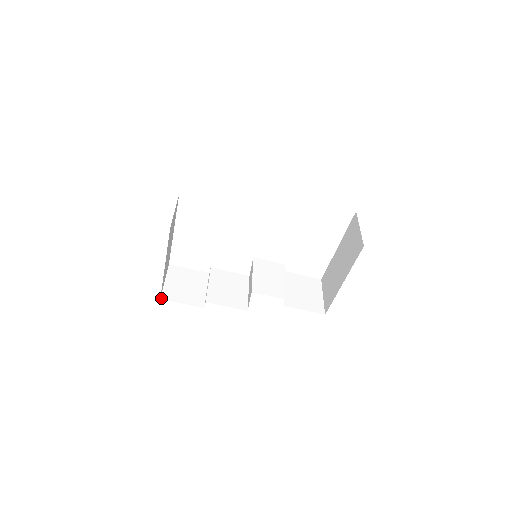
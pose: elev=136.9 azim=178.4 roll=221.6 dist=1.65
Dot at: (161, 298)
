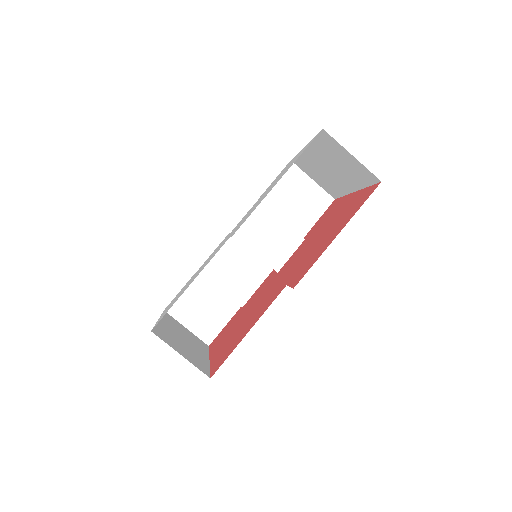
Dot at: (208, 345)
